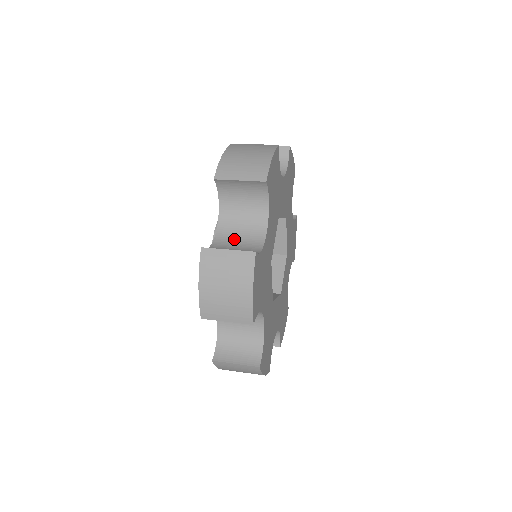
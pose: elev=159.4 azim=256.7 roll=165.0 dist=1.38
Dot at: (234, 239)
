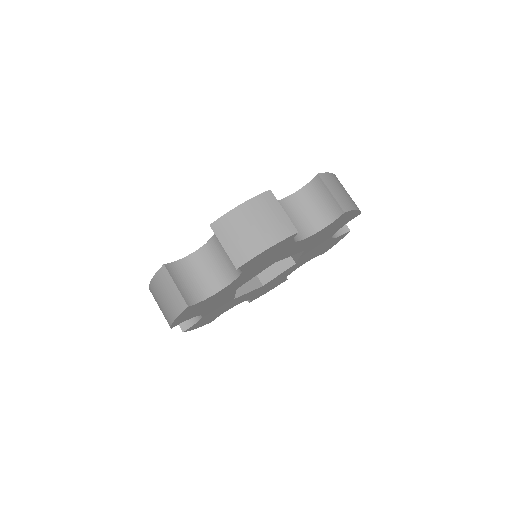
Dot at: (204, 267)
